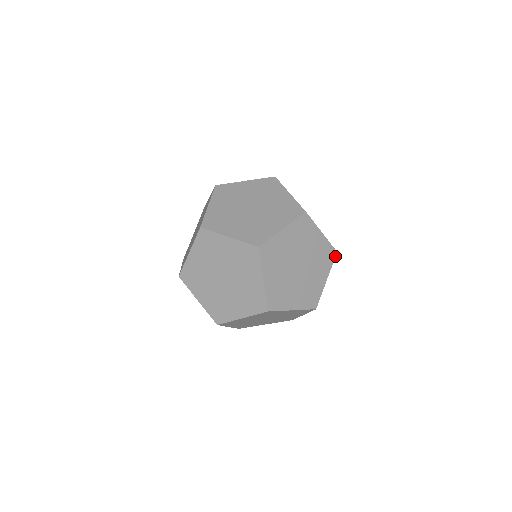
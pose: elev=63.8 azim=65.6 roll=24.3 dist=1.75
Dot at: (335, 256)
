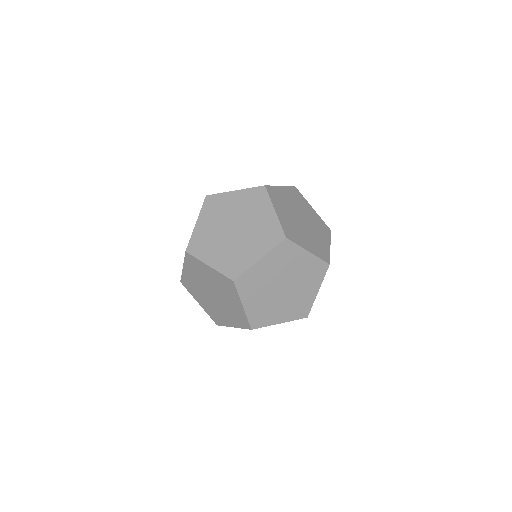
Dot at: (330, 232)
